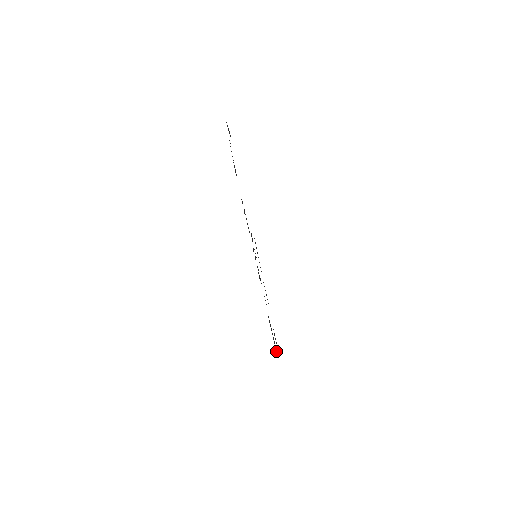
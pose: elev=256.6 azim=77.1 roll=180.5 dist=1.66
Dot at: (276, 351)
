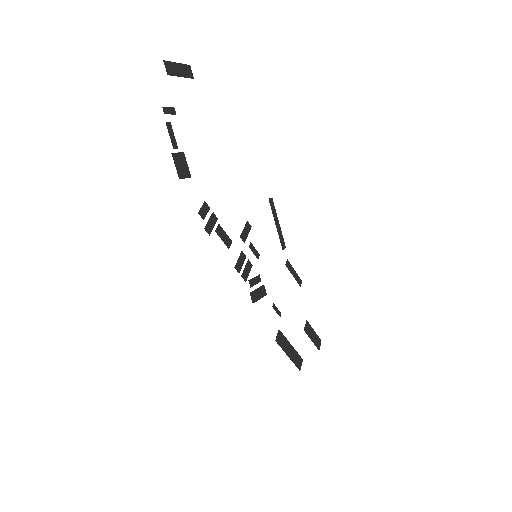
Dot at: (299, 366)
